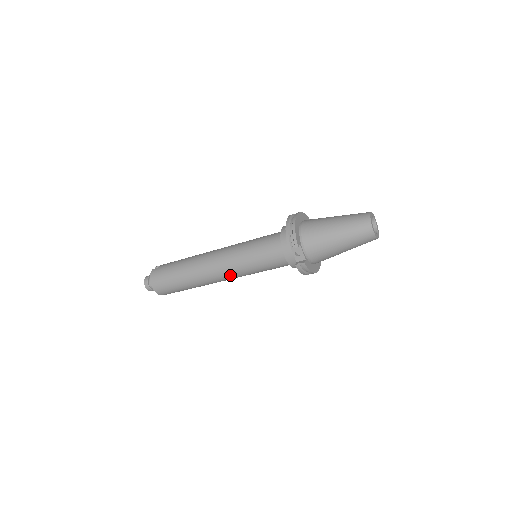
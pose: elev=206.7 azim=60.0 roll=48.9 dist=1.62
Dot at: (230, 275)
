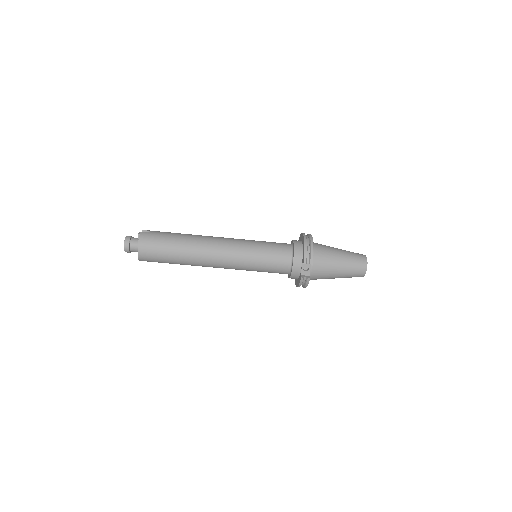
Dot at: (229, 265)
